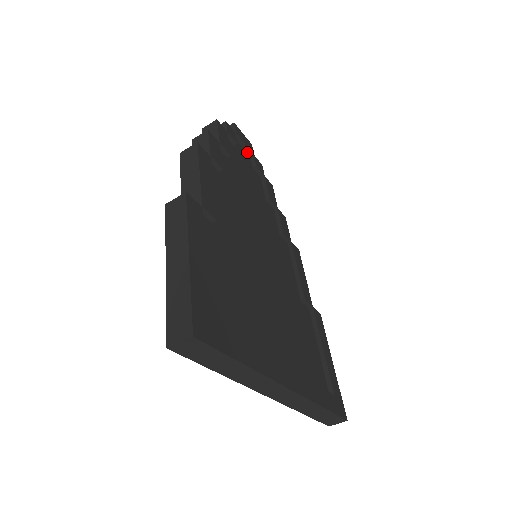
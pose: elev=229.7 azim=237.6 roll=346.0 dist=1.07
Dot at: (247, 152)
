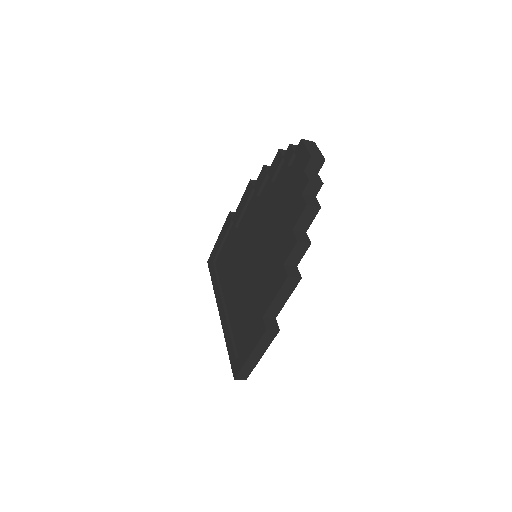
Dot at: occluded
